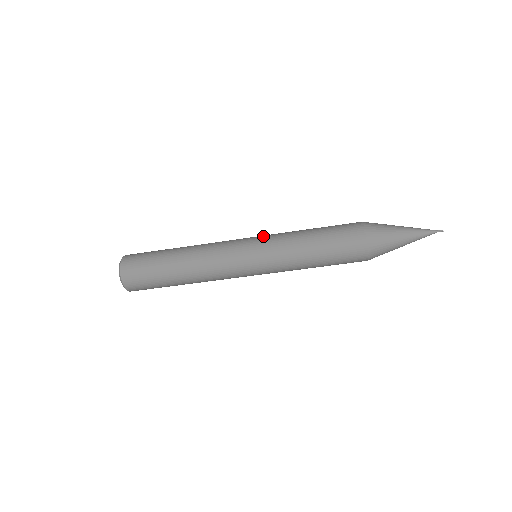
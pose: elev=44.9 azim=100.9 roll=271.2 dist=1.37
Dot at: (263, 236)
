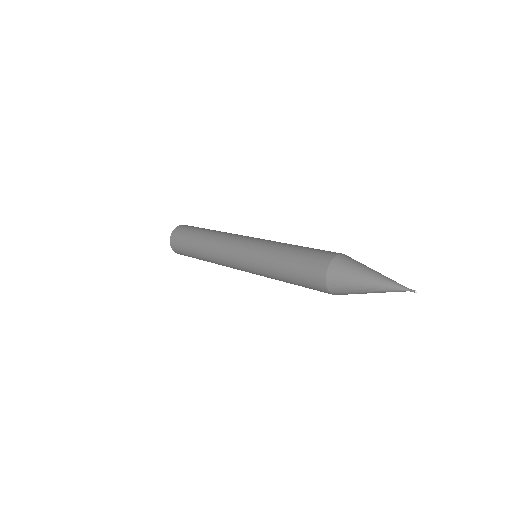
Dot at: (251, 269)
